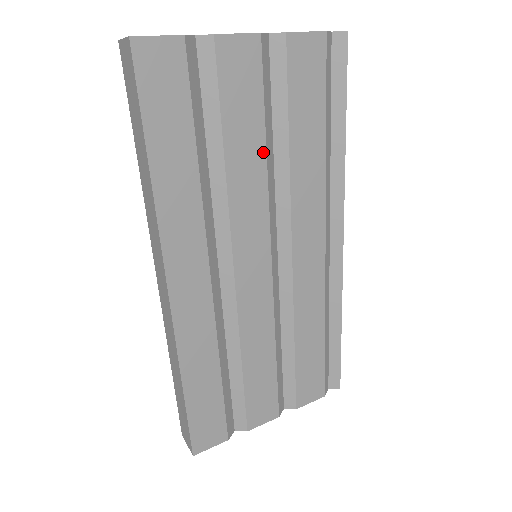
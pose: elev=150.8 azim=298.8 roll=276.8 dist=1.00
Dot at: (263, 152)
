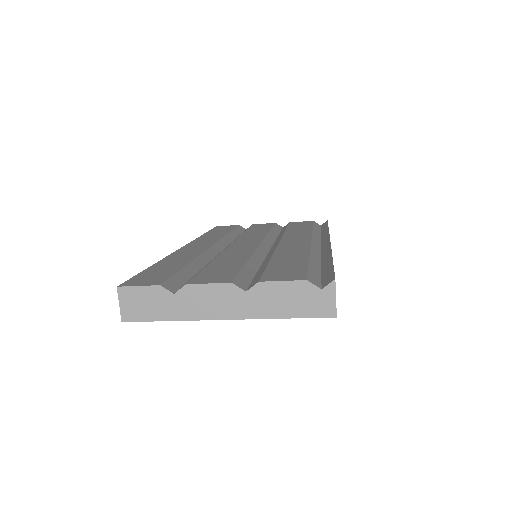
Dot at: (268, 231)
